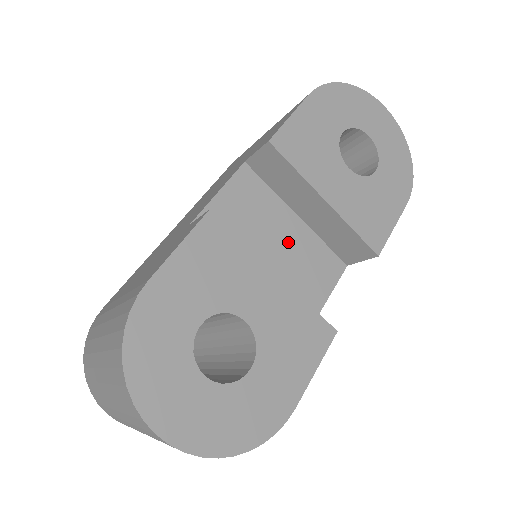
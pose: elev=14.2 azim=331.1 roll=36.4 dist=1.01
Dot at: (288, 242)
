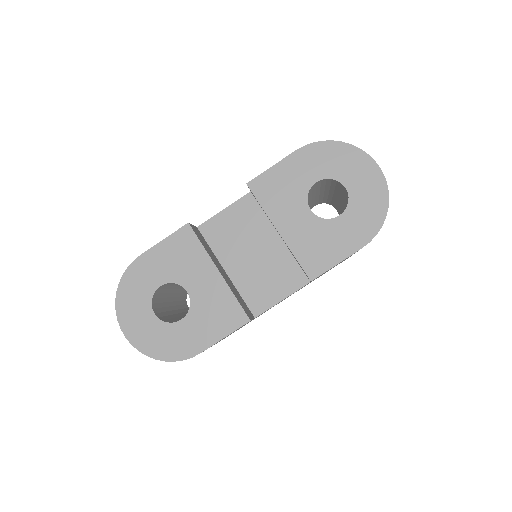
Dot at: (264, 253)
